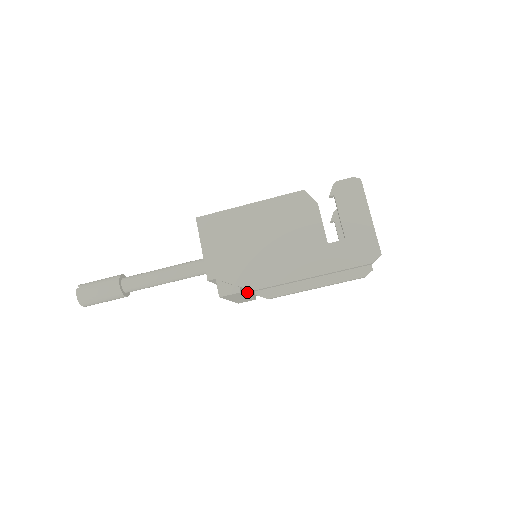
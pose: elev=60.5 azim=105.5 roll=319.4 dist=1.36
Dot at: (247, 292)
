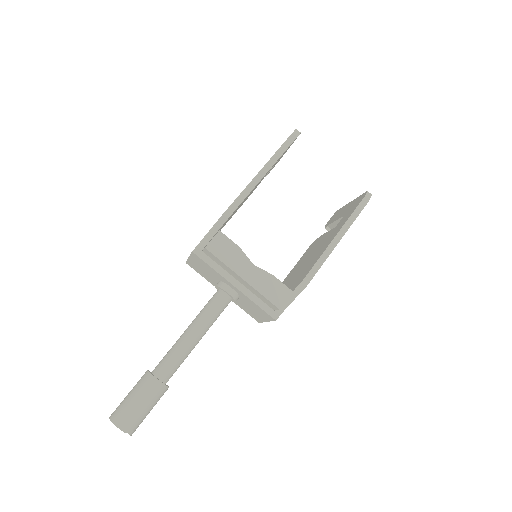
Dot at: (260, 270)
